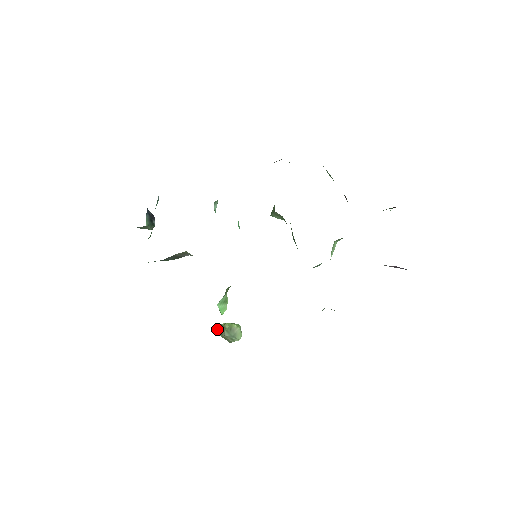
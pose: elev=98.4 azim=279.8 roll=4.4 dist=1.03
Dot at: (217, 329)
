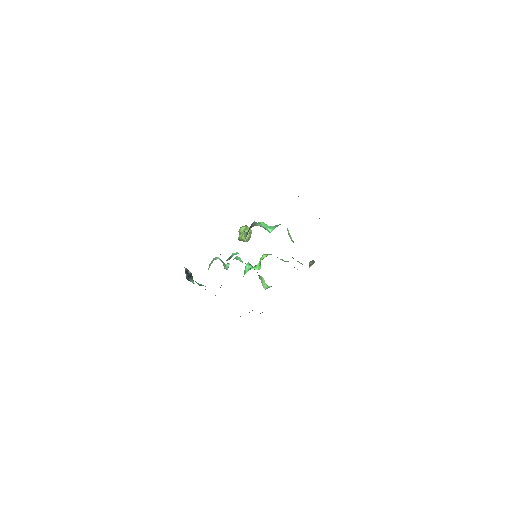
Dot at: occluded
